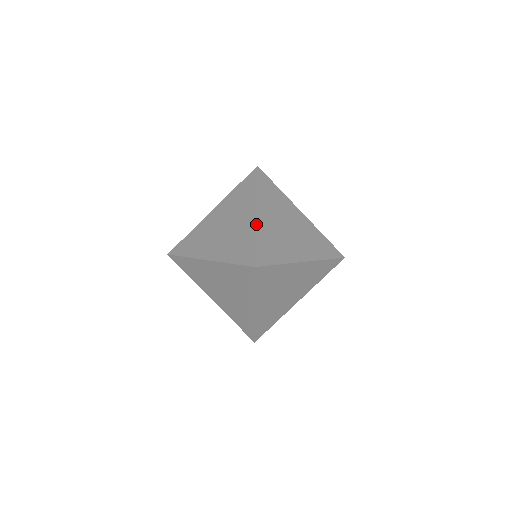
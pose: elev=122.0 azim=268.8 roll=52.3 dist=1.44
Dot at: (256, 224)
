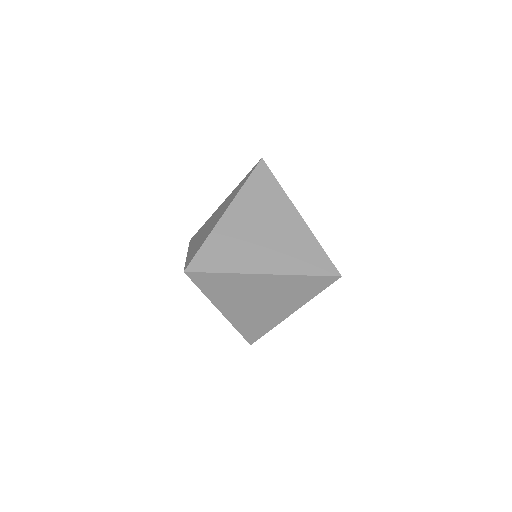
Dot at: (216, 225)
